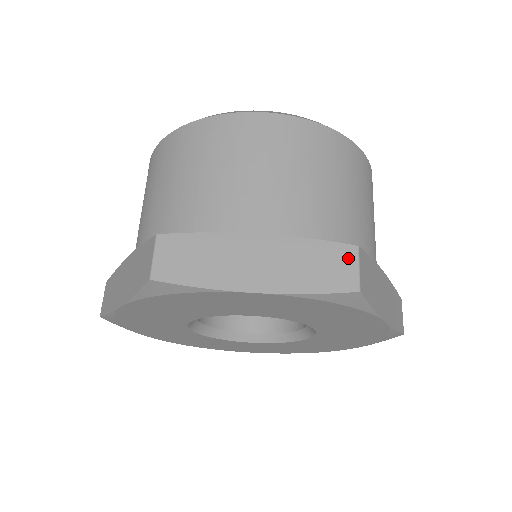
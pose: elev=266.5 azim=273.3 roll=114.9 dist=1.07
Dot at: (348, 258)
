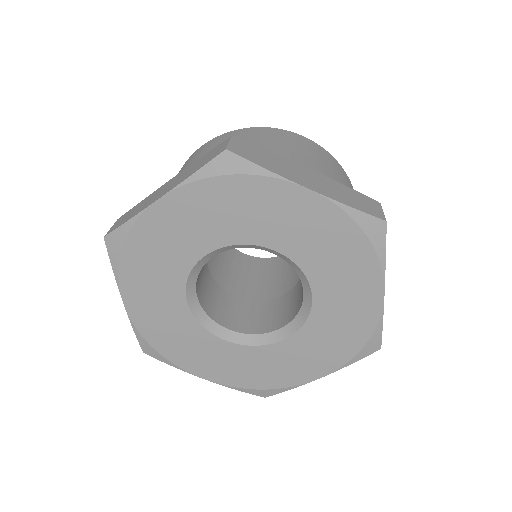
Dot at: (375, 204)
